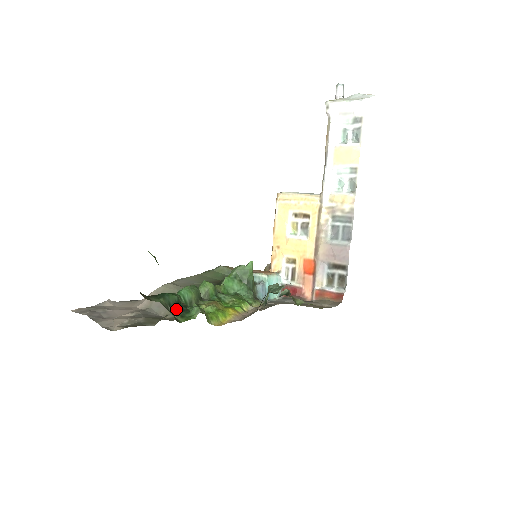
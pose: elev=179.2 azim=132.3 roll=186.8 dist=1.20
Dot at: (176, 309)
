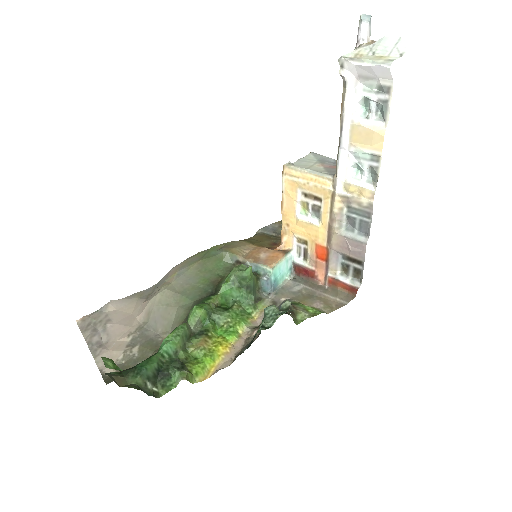
Dot at: (157, 377)
